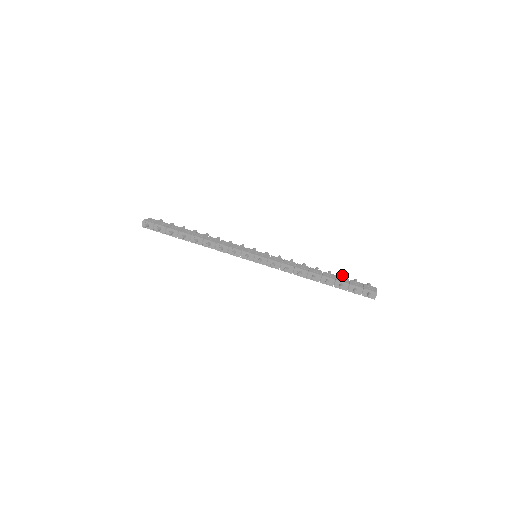
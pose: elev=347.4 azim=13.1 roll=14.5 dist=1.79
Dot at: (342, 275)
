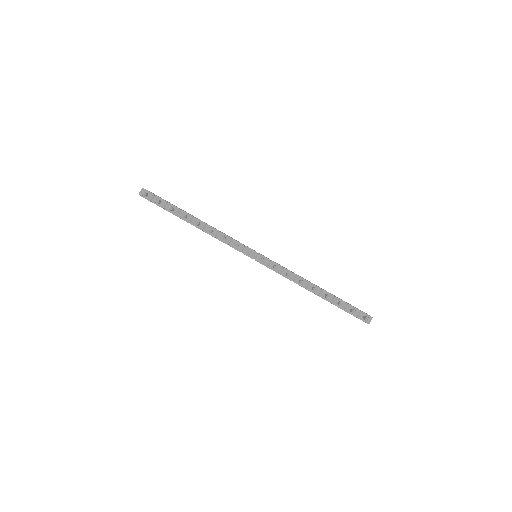
Dot at: occluded
